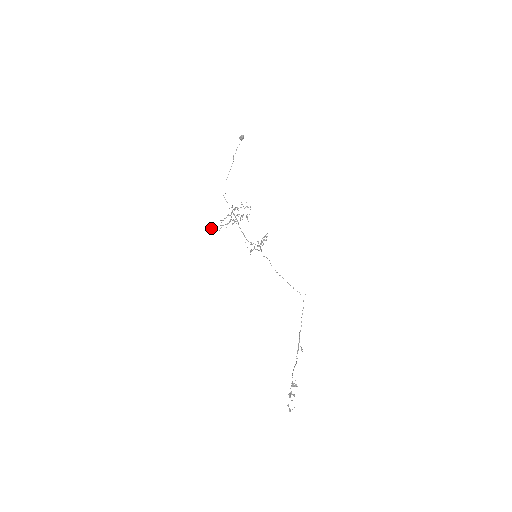
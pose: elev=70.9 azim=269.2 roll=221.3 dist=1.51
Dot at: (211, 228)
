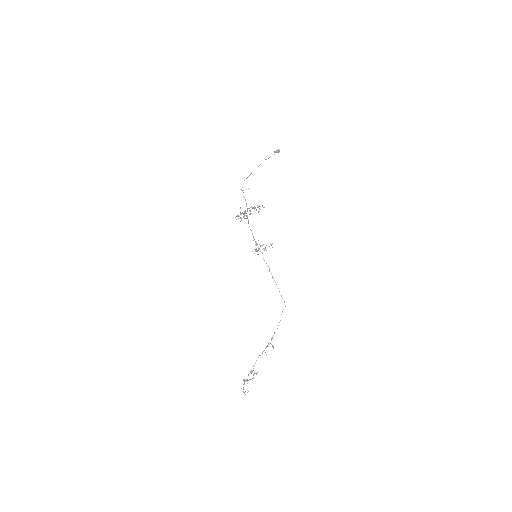
Dot at: occluded
